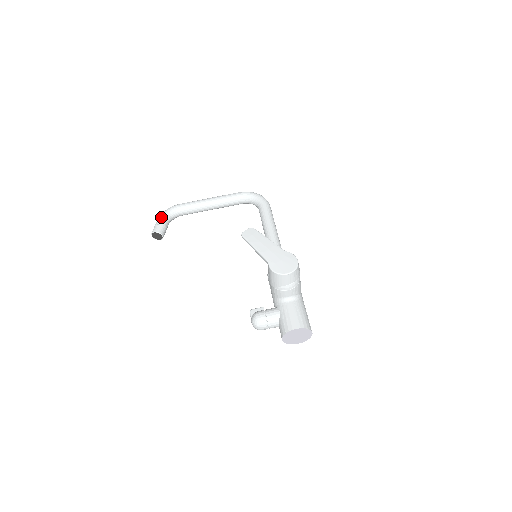
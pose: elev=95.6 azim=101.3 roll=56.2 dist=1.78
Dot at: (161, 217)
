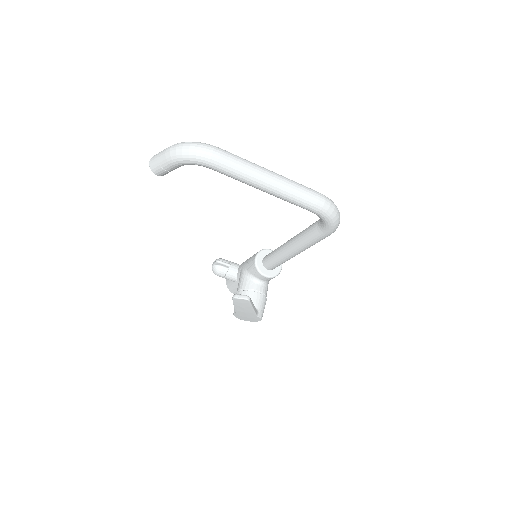
Dot at: (173, 164)
